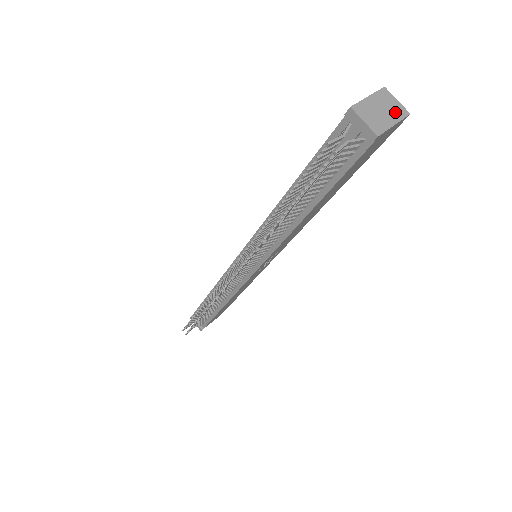
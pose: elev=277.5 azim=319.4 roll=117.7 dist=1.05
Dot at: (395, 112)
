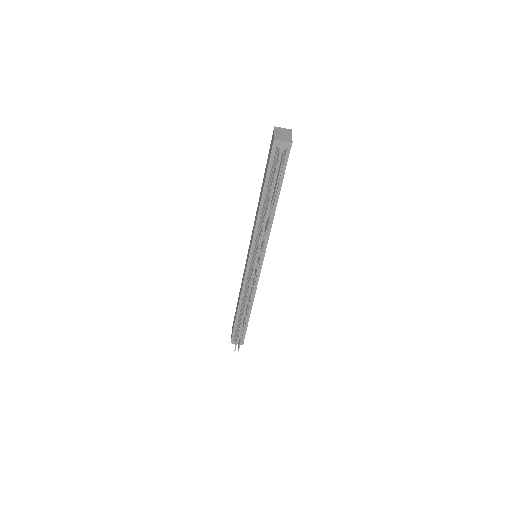
Dot at: (287, 132)
